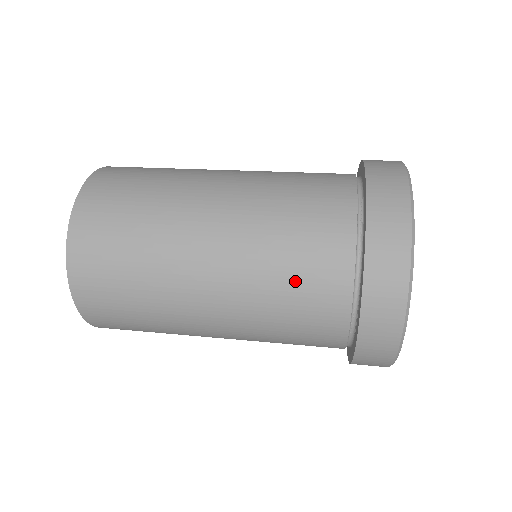
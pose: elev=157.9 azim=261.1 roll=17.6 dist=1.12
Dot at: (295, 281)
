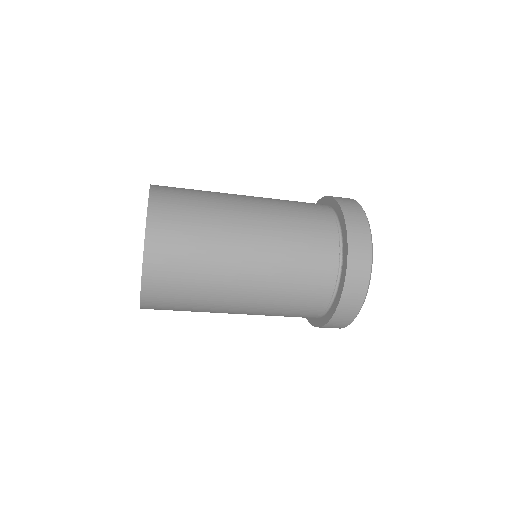
Dot at: (305, 227)
